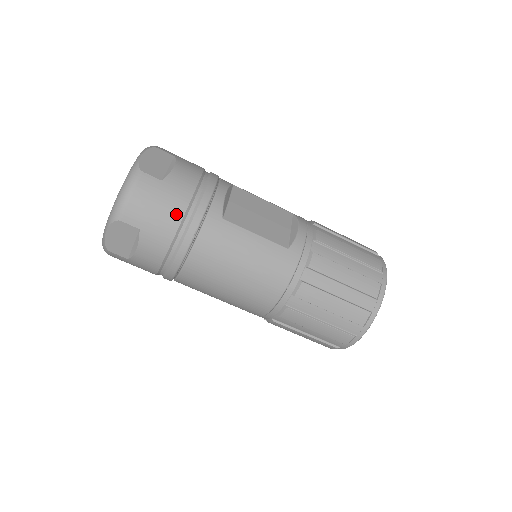
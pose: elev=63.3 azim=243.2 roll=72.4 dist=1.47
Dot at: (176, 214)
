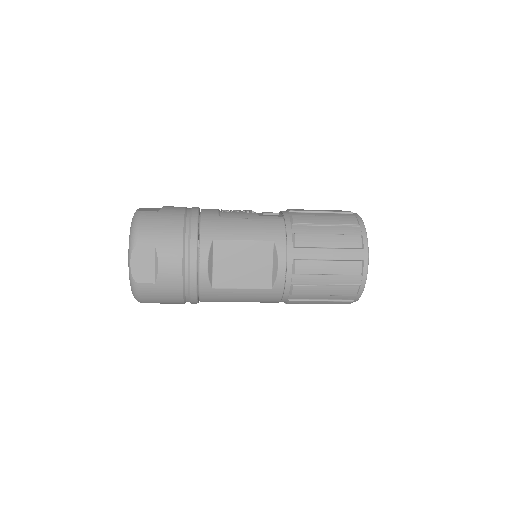
Dot at: (177, 297)
